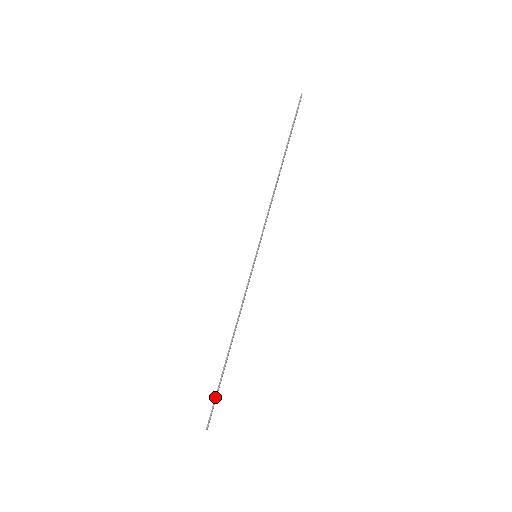
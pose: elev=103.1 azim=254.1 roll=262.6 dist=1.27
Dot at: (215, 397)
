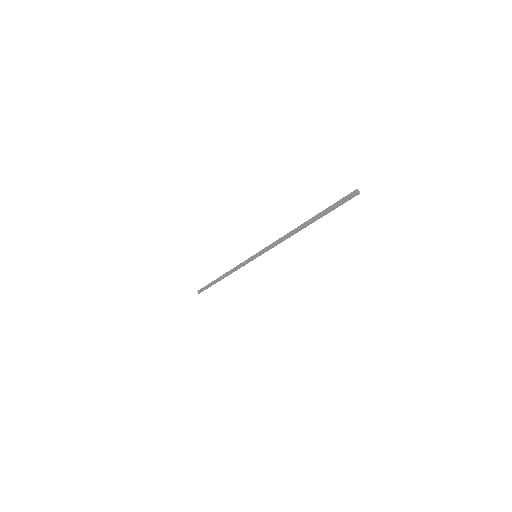
Dot at: (333, 205)
